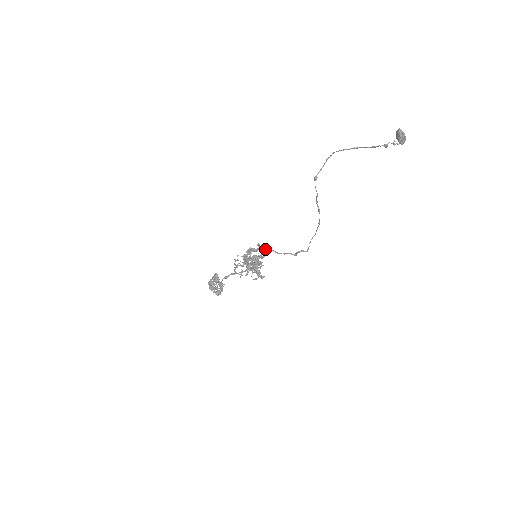
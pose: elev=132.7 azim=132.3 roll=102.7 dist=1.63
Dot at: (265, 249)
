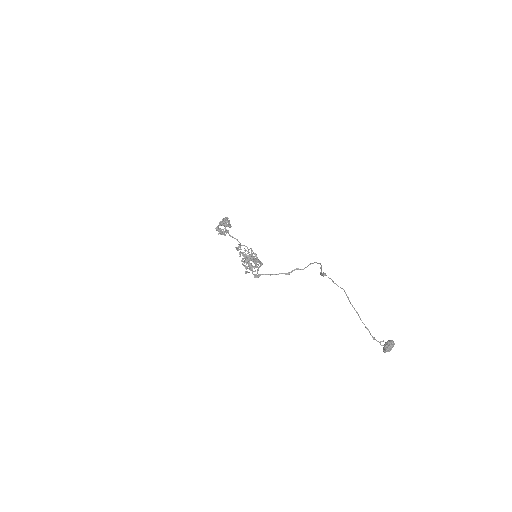
Dot at: occluded
